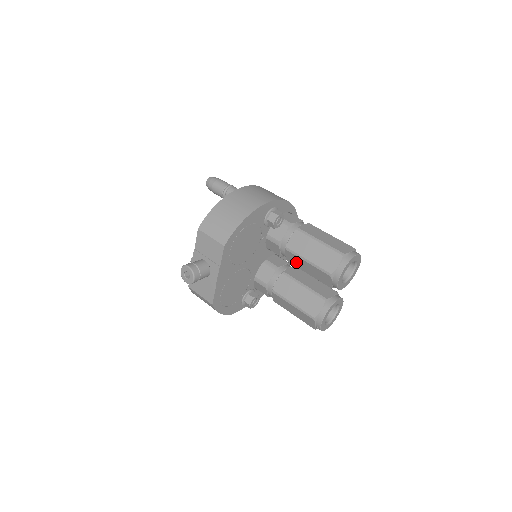
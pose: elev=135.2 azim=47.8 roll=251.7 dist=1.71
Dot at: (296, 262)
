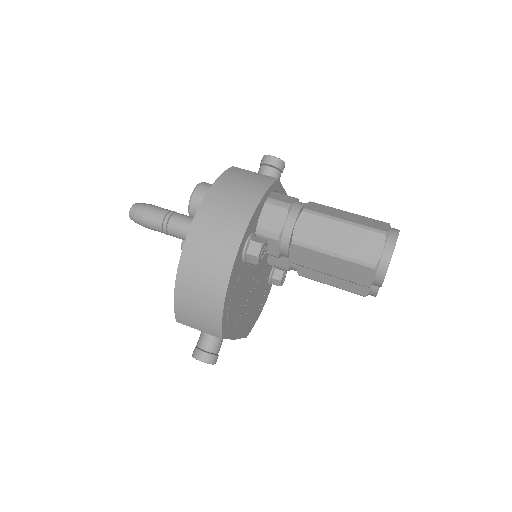
Dot at: occluded
